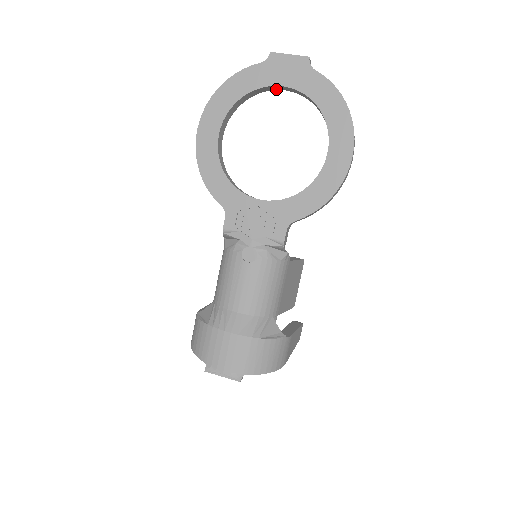
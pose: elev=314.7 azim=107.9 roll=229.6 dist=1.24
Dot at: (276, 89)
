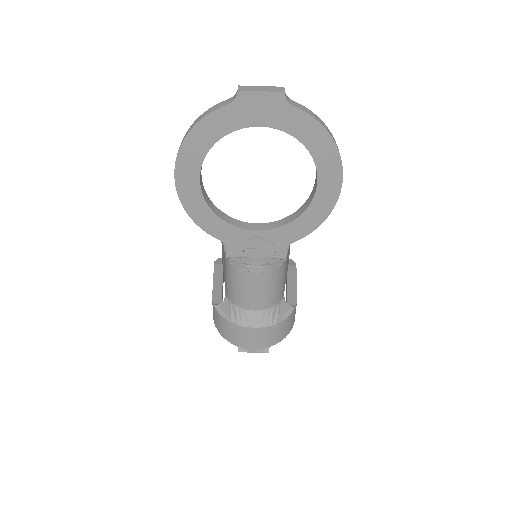
Dot at: occluded
